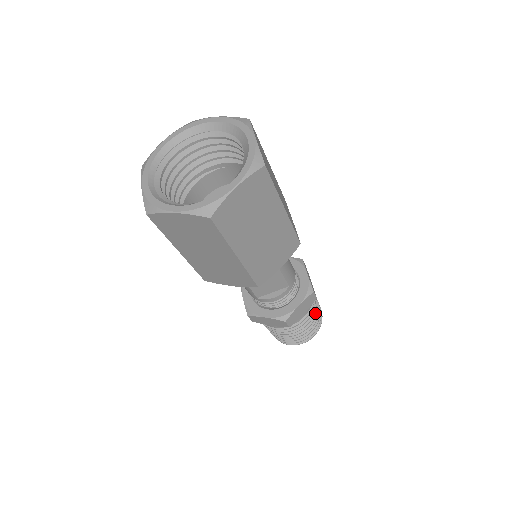
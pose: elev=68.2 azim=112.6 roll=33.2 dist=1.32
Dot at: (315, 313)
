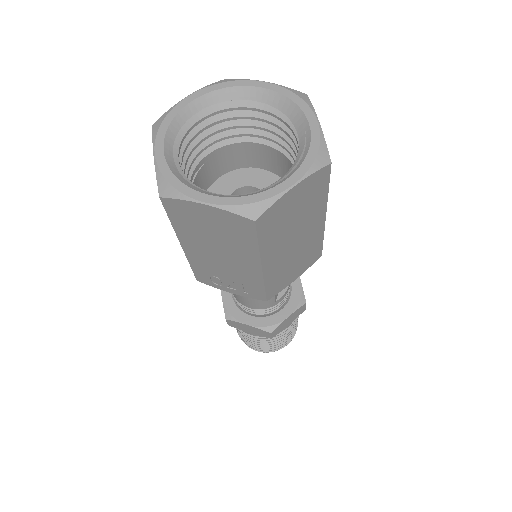
Dot at: occluded
